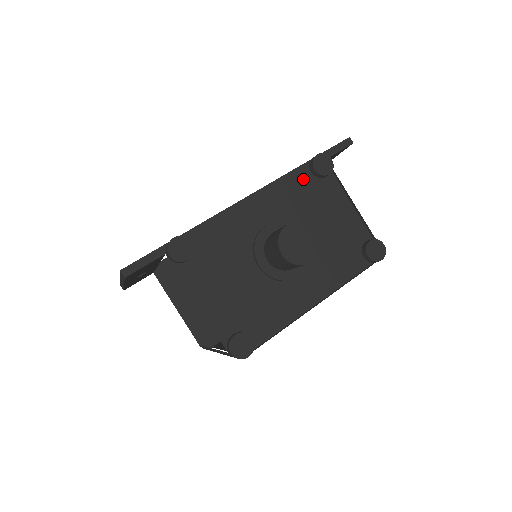
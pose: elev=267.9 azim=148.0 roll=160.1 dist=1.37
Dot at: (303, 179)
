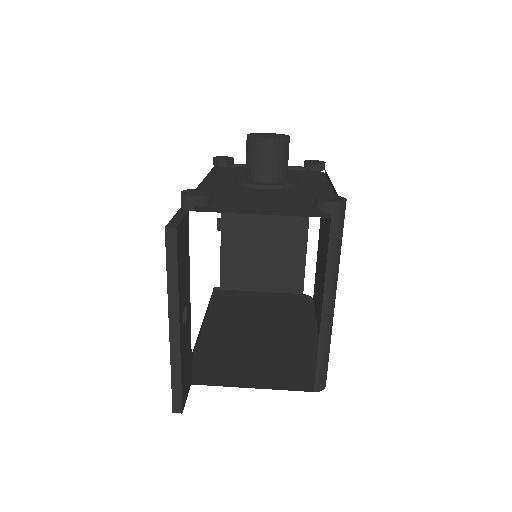
Dot at: (222, 172)
